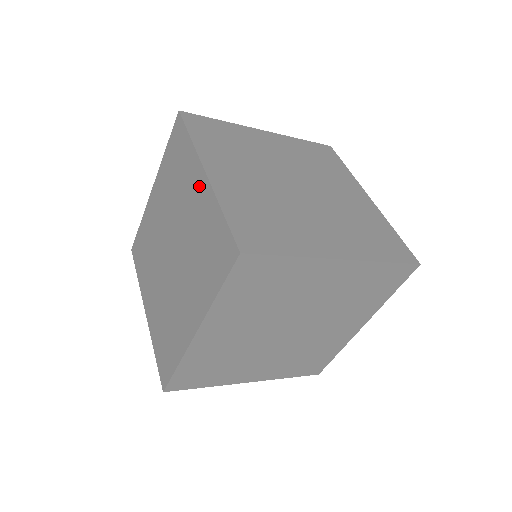
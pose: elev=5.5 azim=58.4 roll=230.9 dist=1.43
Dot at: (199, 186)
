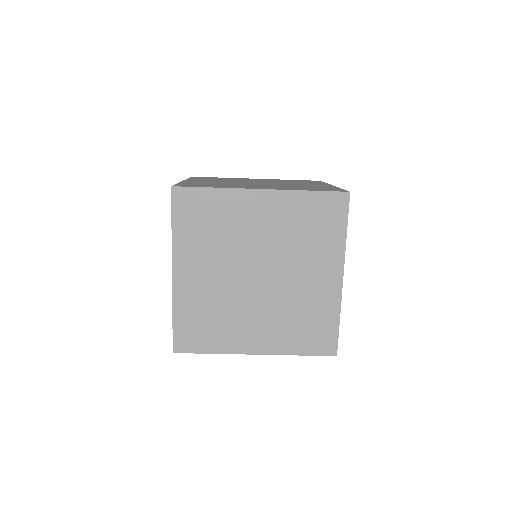
Dot at: occluded
